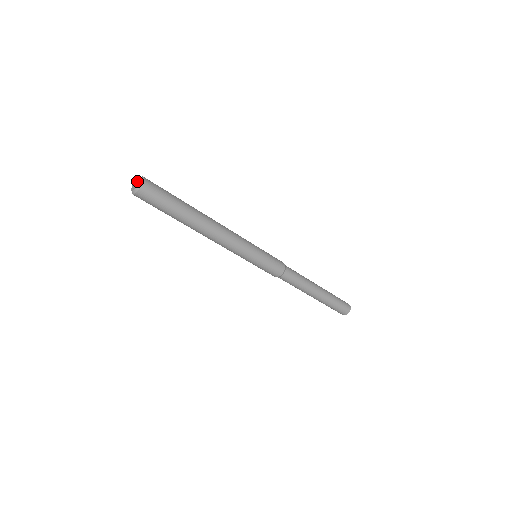
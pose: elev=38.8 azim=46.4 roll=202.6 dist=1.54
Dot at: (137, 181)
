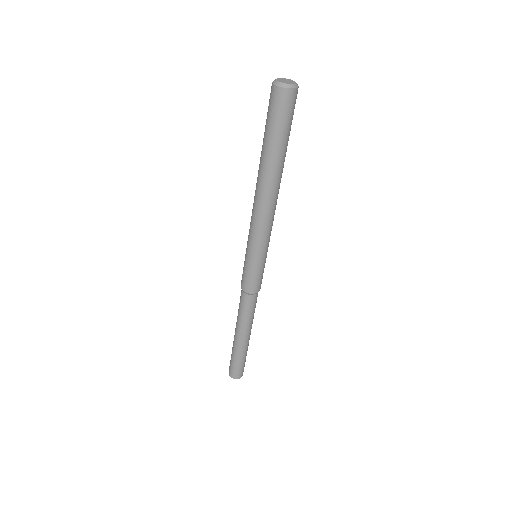
Dot at: (286, 79)
